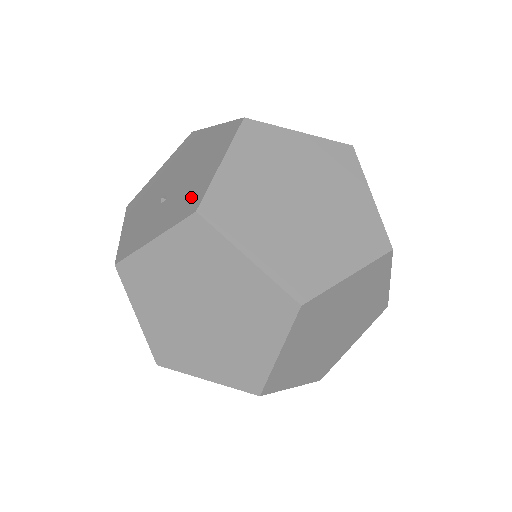
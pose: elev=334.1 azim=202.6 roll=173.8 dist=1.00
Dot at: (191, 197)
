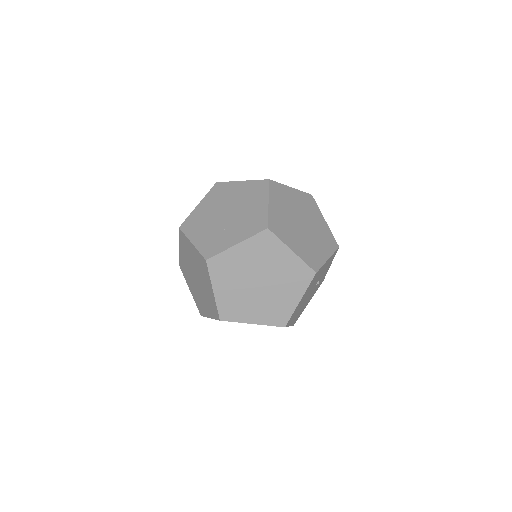
Dot at: occluded
